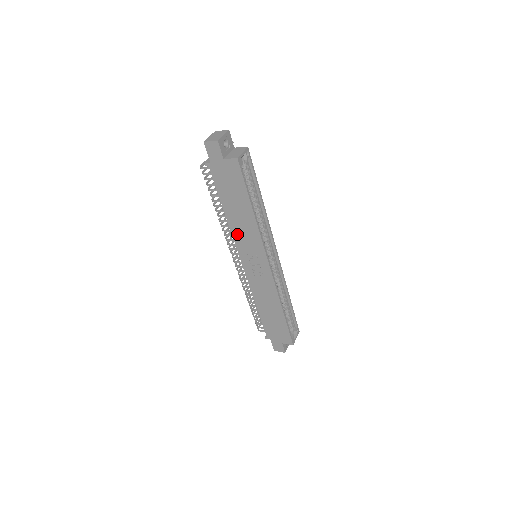
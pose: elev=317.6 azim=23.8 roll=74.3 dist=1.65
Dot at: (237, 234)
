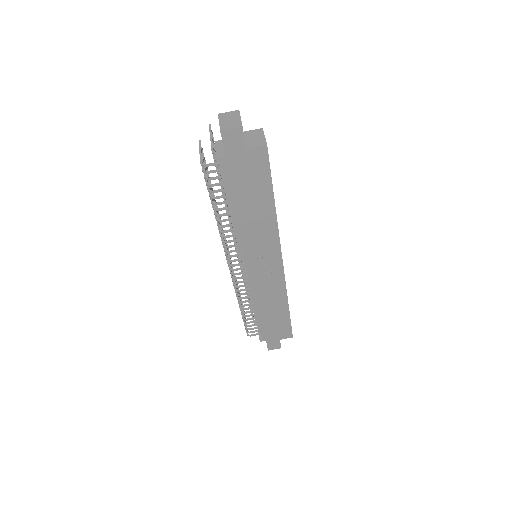
Dot at: (247, 237)
